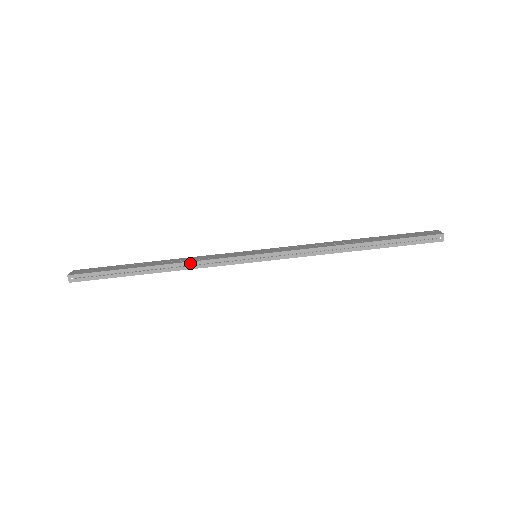
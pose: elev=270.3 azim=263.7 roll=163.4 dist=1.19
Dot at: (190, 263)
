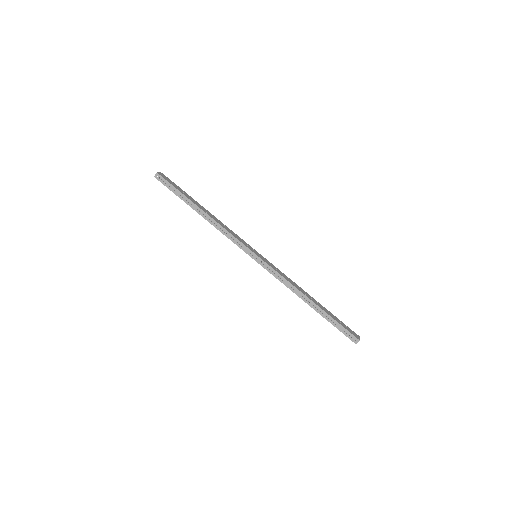
Dot at: (221, 226)
